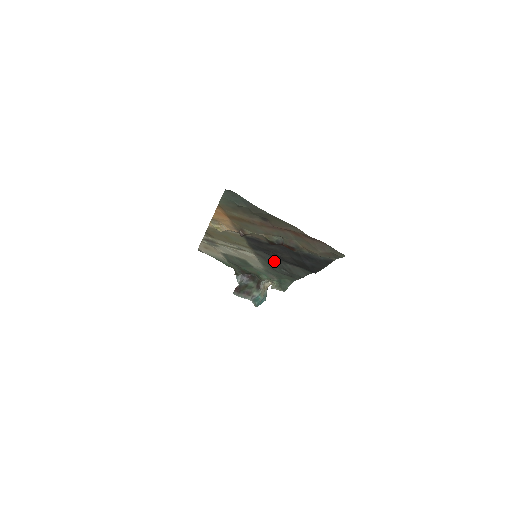
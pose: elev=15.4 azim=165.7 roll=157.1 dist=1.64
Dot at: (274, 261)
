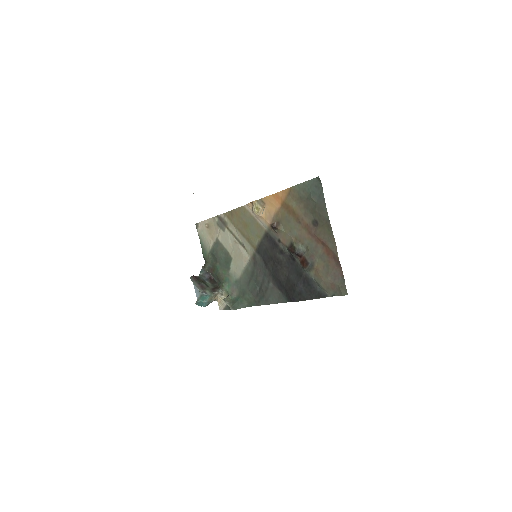
Dot at: (262, 273)
